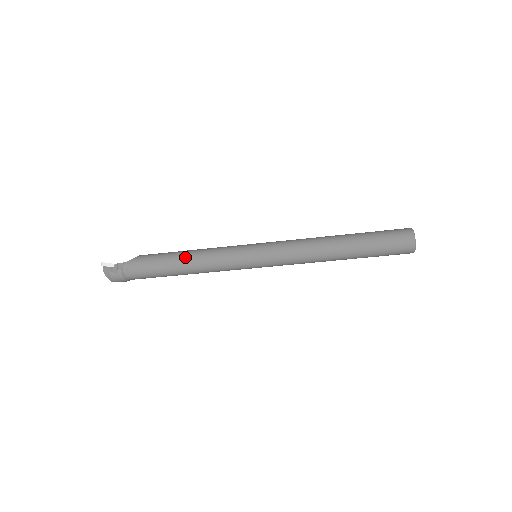
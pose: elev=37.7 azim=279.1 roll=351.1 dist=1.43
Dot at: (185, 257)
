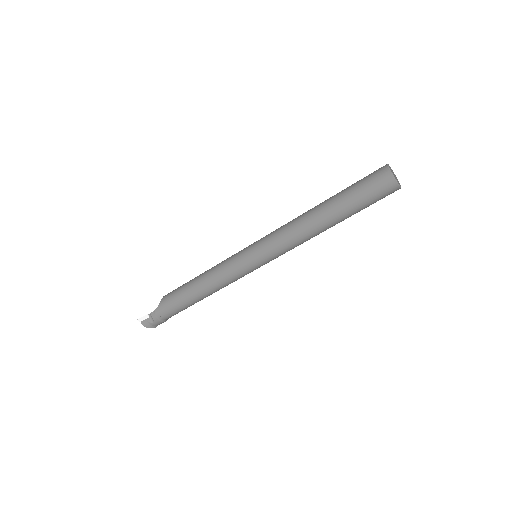
Dot at: (198, 286)
